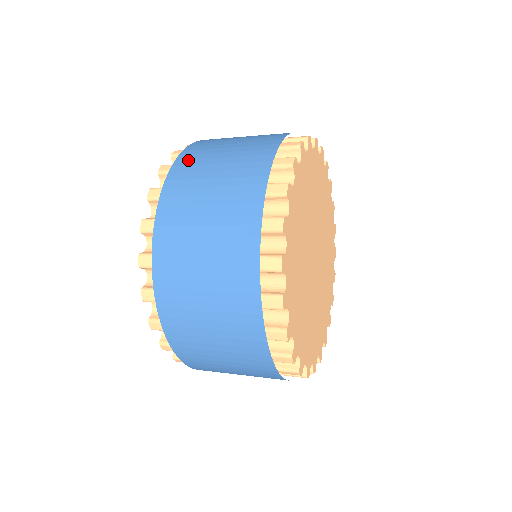
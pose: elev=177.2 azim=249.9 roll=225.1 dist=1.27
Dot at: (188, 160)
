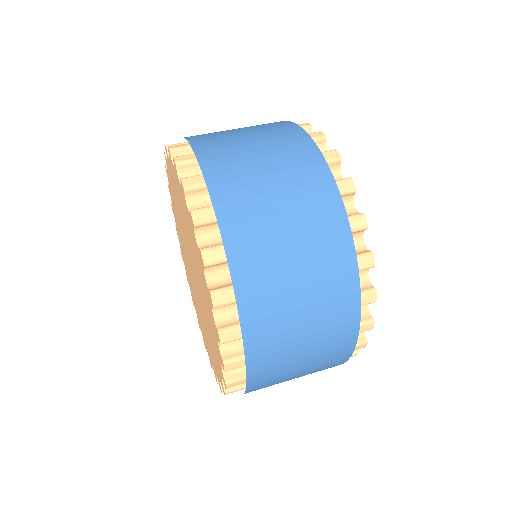
Dot at: (263, 380)
